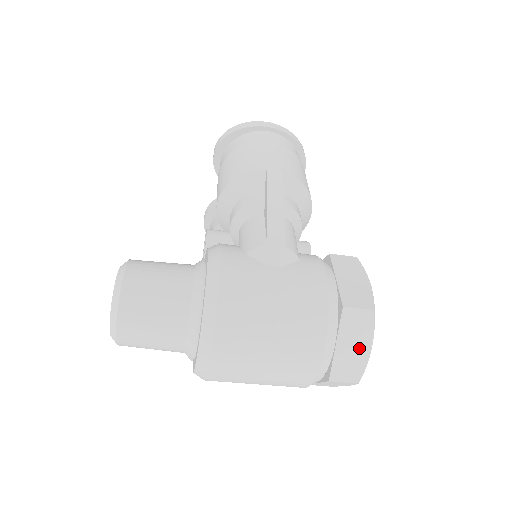
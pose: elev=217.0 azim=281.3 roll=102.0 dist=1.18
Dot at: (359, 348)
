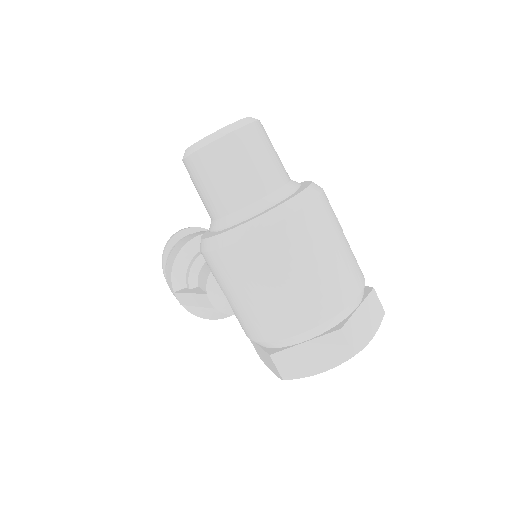
Dot at: (367, 328)
